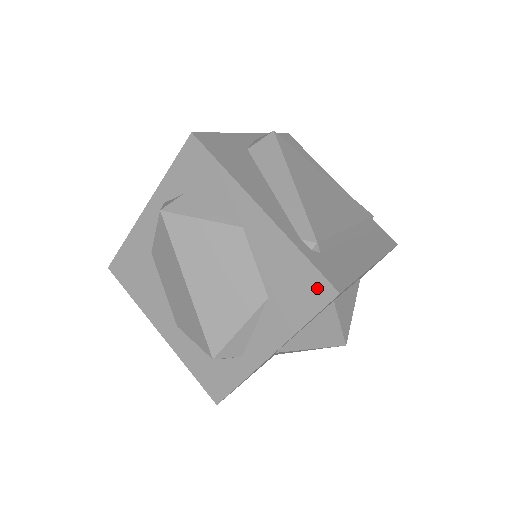
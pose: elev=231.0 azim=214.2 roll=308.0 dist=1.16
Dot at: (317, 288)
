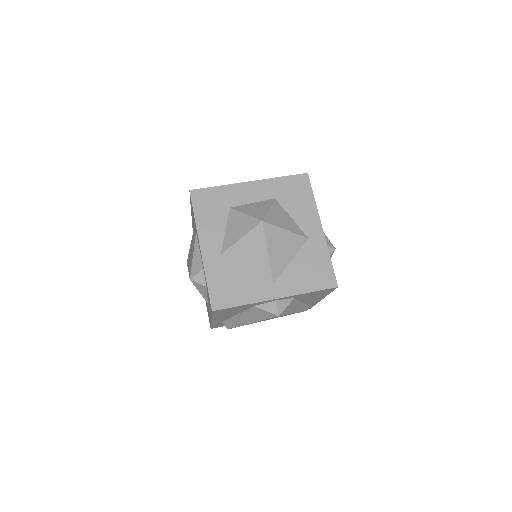
Dot at: occluded
